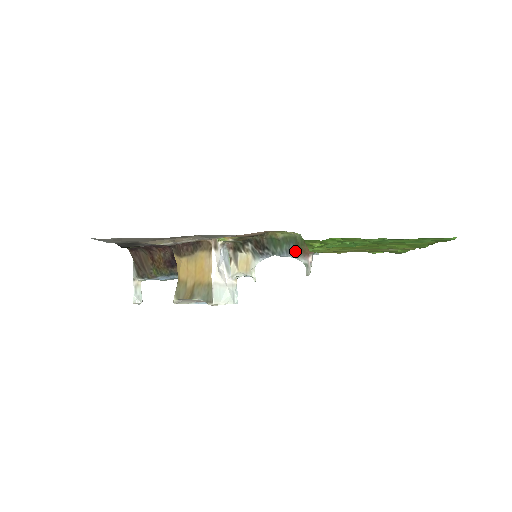
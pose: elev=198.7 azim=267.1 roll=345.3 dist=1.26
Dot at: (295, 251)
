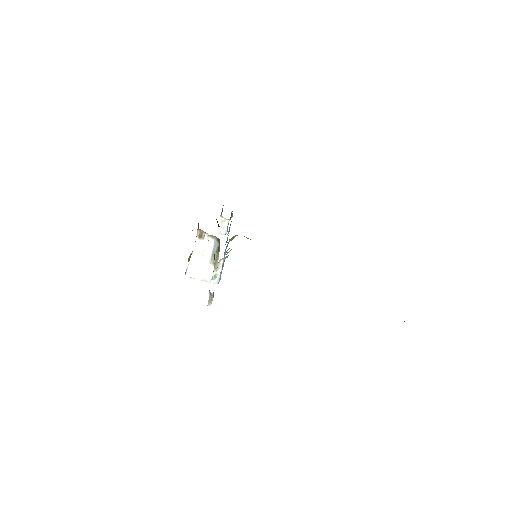
Dot at: occluded
